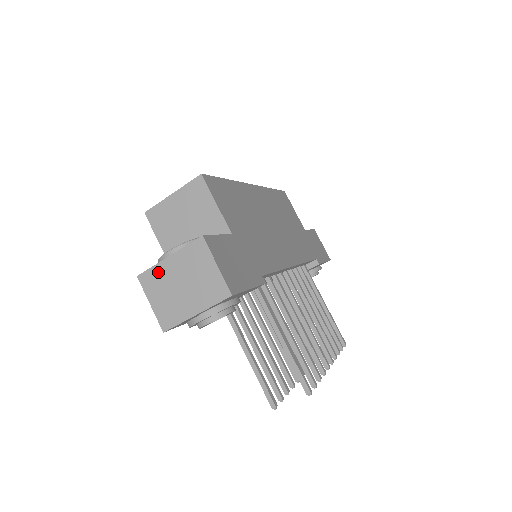
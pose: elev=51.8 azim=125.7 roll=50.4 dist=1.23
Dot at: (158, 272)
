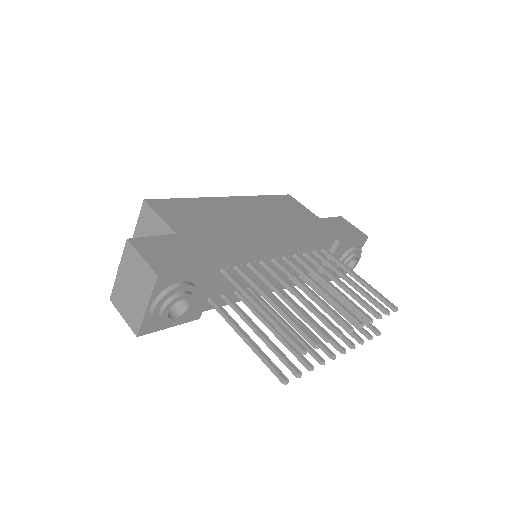
Dot at: (117, 288)
